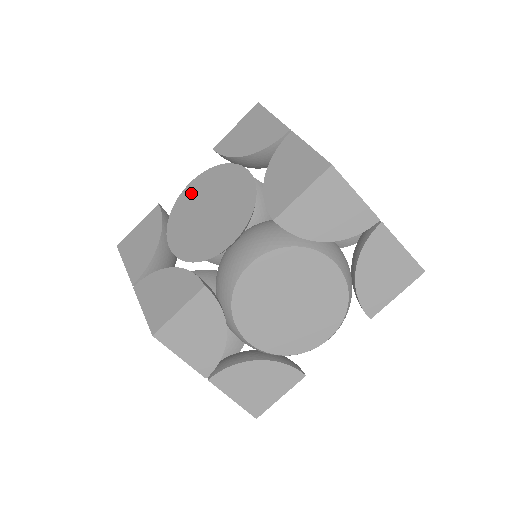
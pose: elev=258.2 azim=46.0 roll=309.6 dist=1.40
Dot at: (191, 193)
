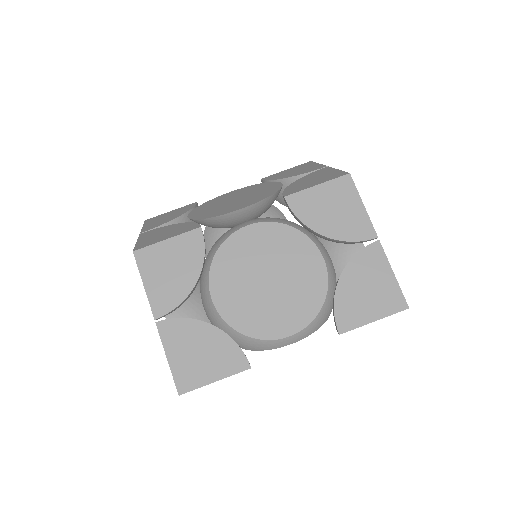
Dot at: (227, 195)
